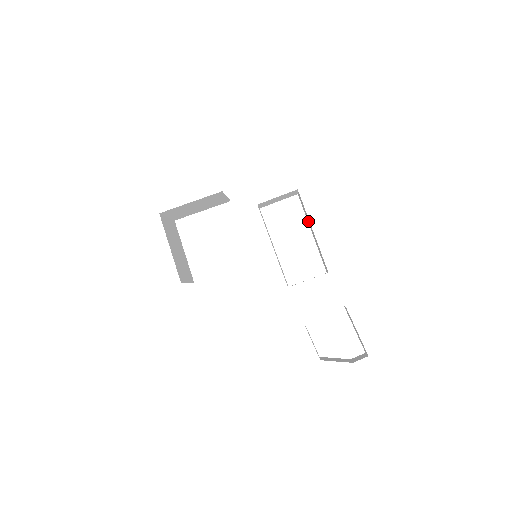
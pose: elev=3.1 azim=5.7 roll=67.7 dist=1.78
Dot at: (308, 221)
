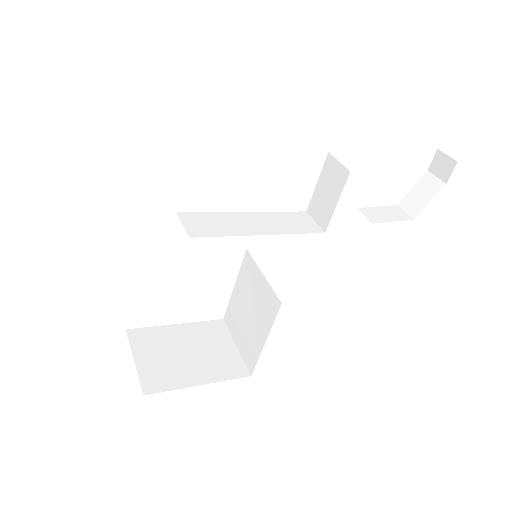
Dot at: occluded
